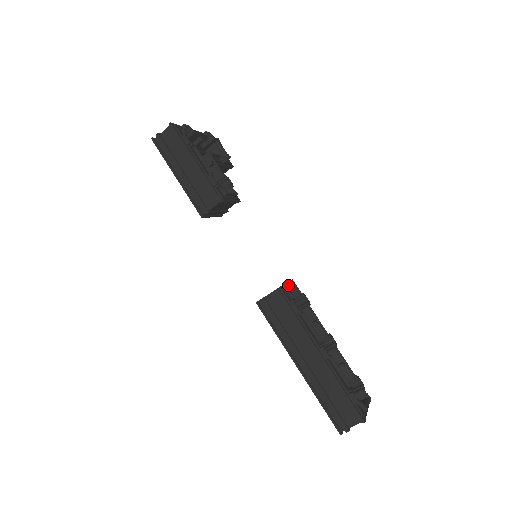
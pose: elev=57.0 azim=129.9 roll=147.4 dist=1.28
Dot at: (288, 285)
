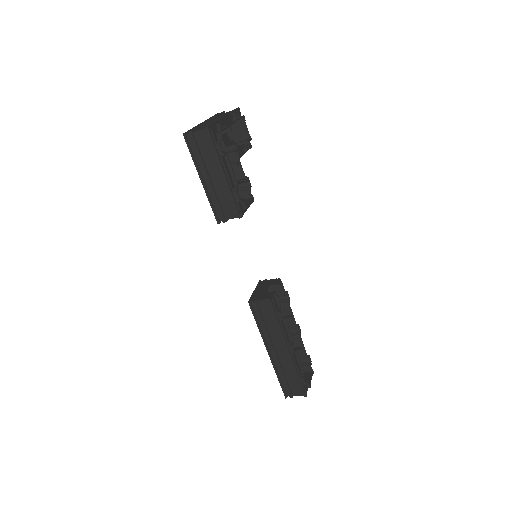
Dot at: (277, 285)
